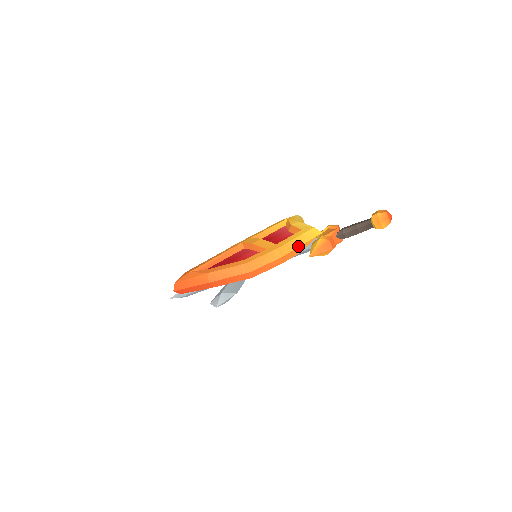
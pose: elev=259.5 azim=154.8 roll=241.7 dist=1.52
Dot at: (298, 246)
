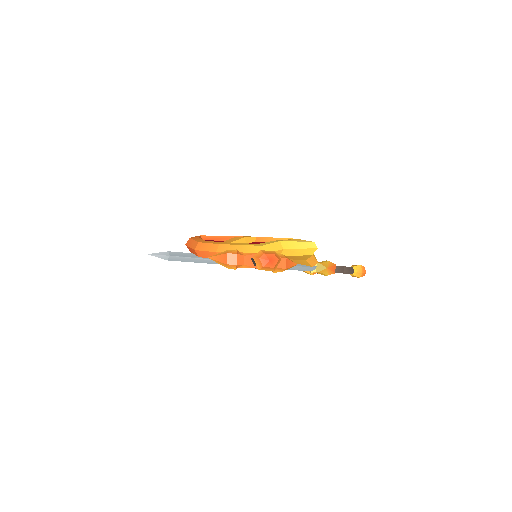
Dot at: occluded
